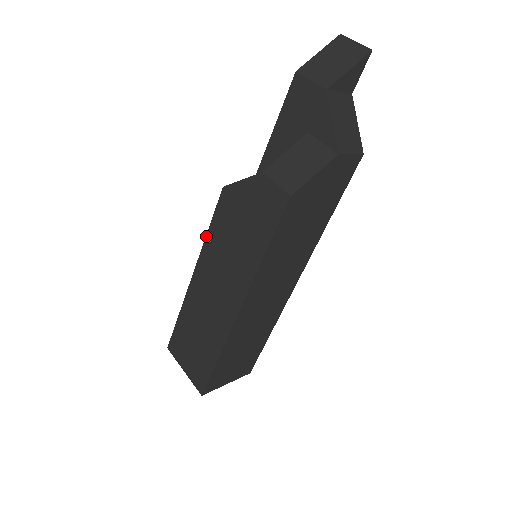
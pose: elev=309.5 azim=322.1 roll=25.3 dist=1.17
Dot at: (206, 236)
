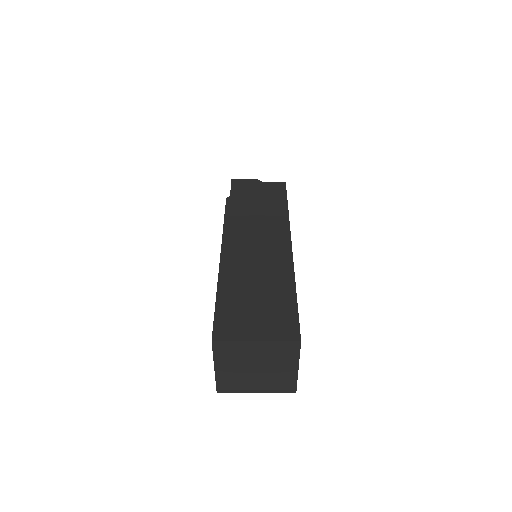
Dot at: (224, 225)
